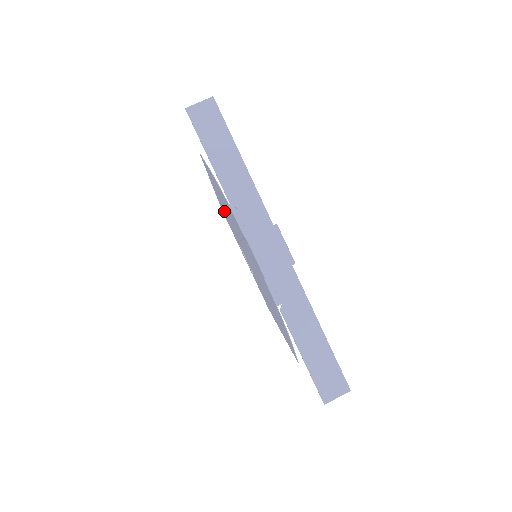
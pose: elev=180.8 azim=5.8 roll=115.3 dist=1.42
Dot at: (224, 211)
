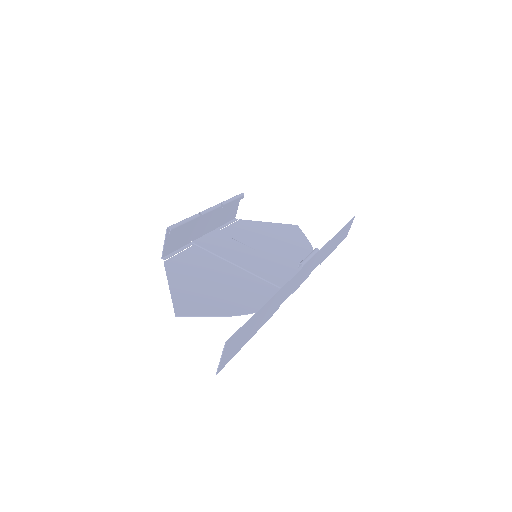
Dot at: (190, 269)
